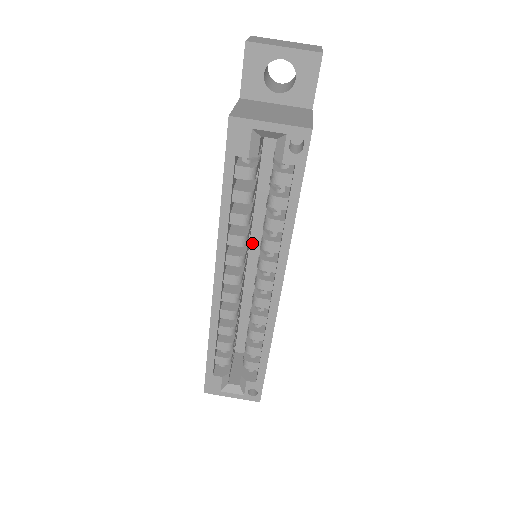
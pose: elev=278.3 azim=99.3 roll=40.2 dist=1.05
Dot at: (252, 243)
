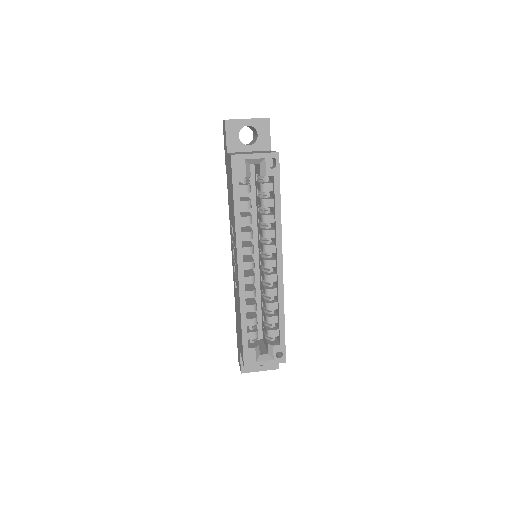
Dot at: occluded
